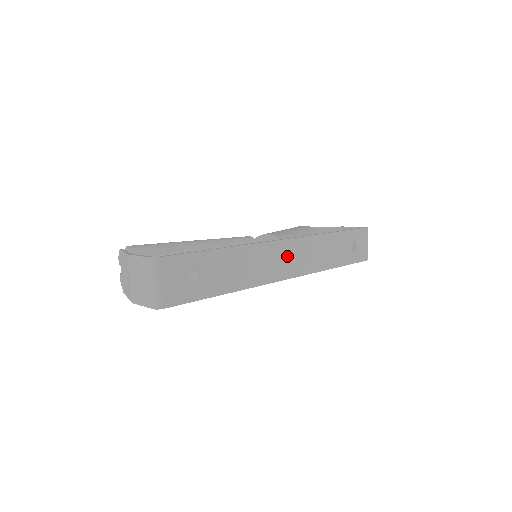
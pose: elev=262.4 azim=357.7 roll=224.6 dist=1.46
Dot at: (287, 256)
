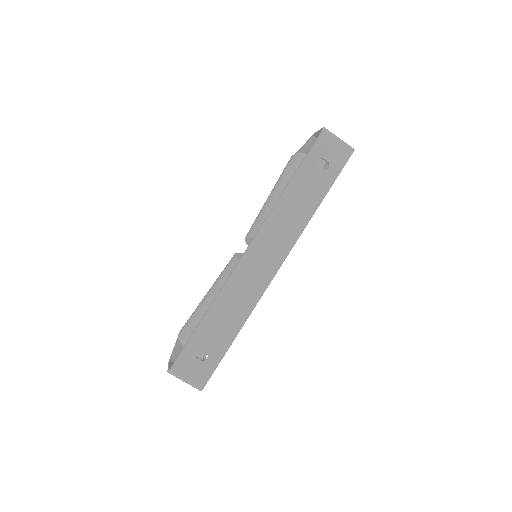
Dot at: (260, 259)
